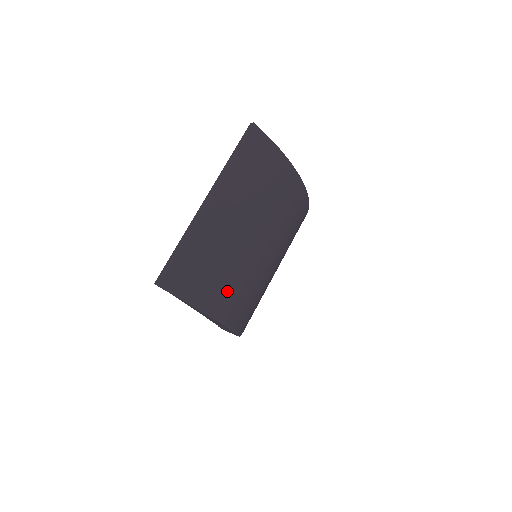
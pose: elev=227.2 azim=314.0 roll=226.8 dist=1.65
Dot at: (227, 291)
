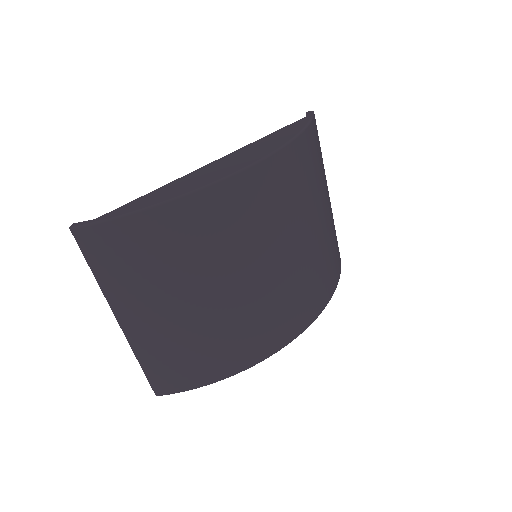
Dot at: (222, 353)
